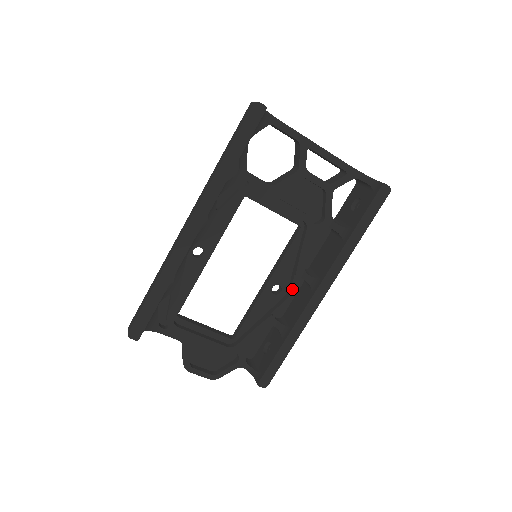
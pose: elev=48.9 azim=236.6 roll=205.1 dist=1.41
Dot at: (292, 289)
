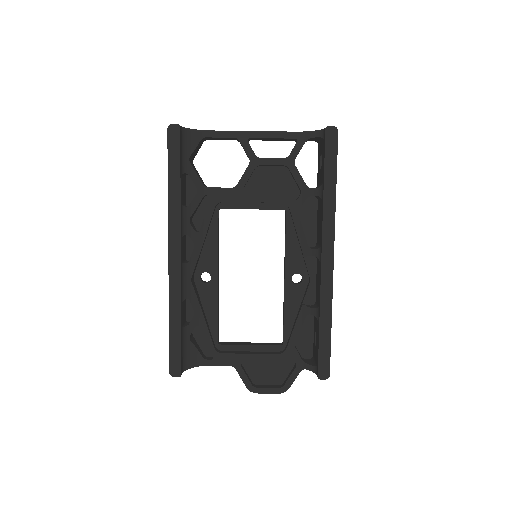
Dot at: (309, 271)
